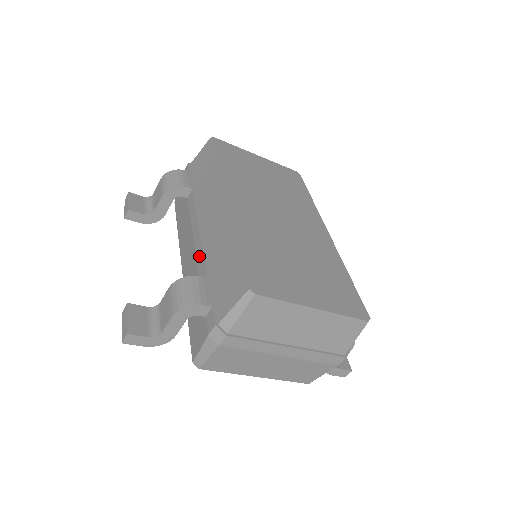
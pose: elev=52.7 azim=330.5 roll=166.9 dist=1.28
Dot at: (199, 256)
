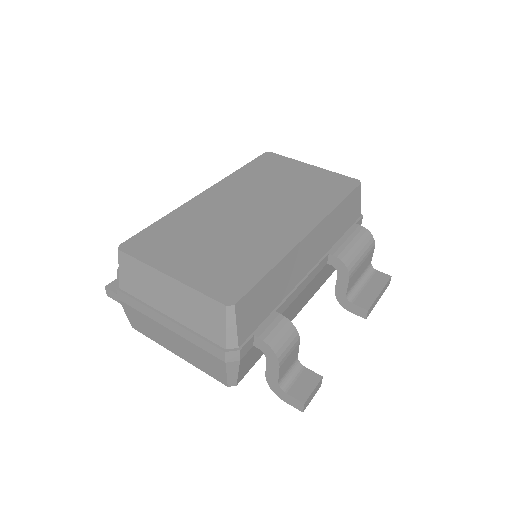
Dot at: occluded
